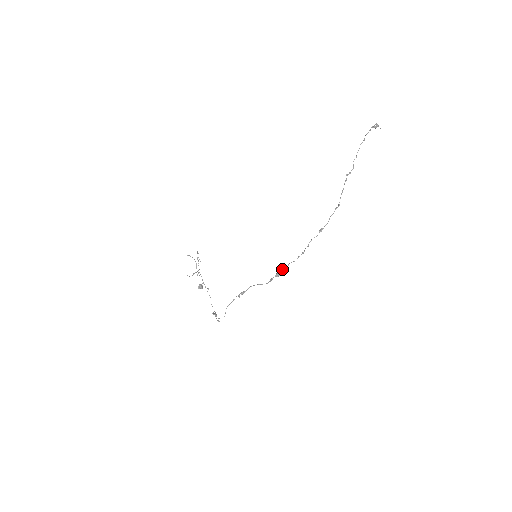
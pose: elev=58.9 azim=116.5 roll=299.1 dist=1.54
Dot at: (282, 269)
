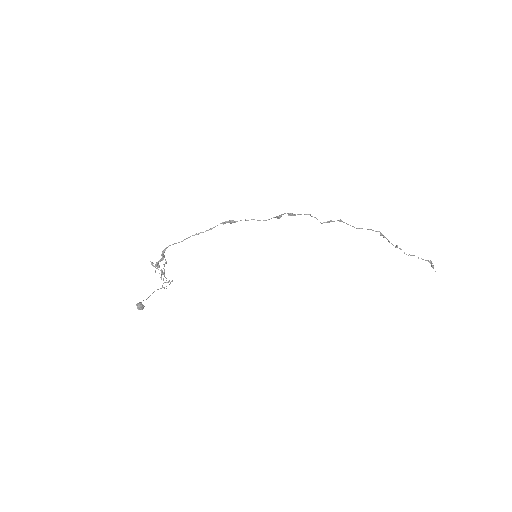
Dot at: (299, 214)
